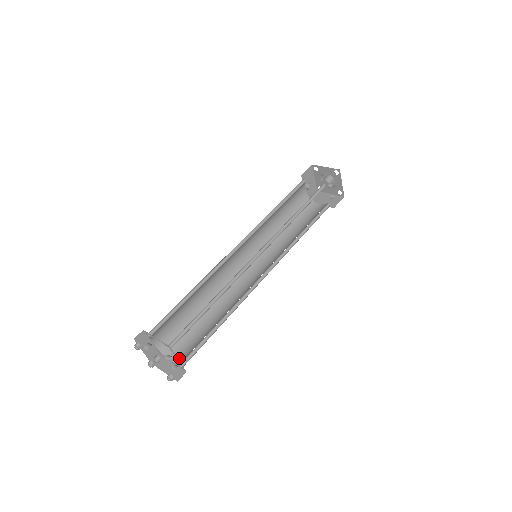
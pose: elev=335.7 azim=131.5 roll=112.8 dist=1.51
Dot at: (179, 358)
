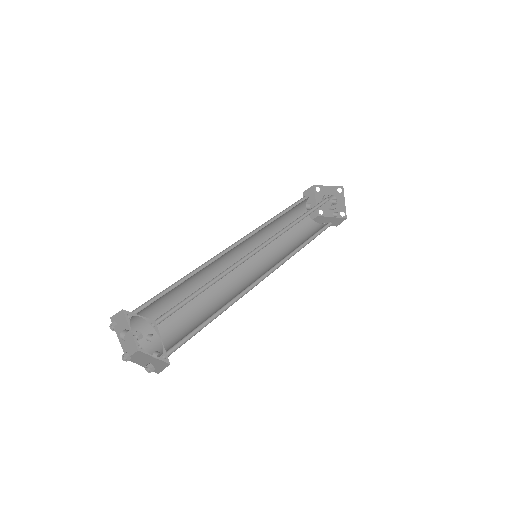
Dot at: (162, 351)
